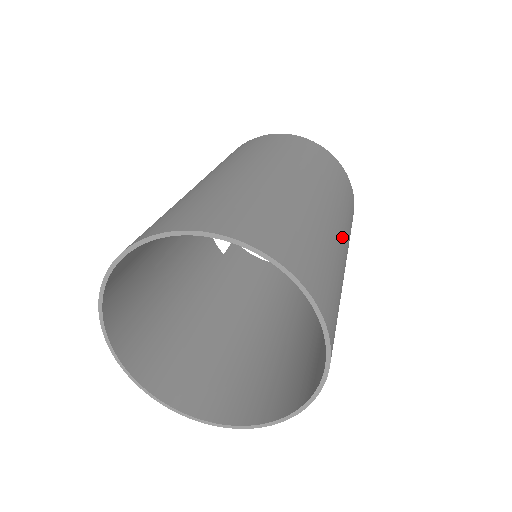
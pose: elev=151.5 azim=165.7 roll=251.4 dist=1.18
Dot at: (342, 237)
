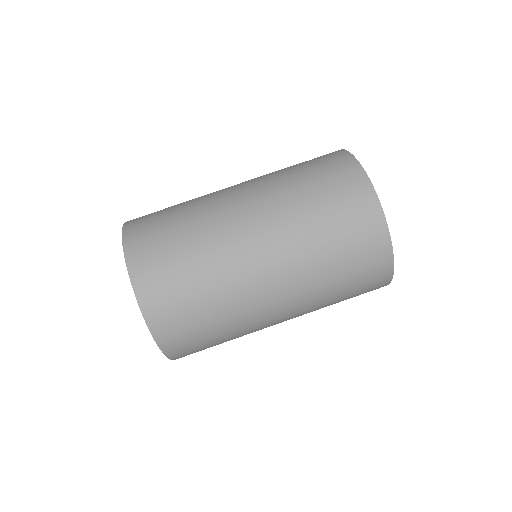
Dot at: (280, 322)
